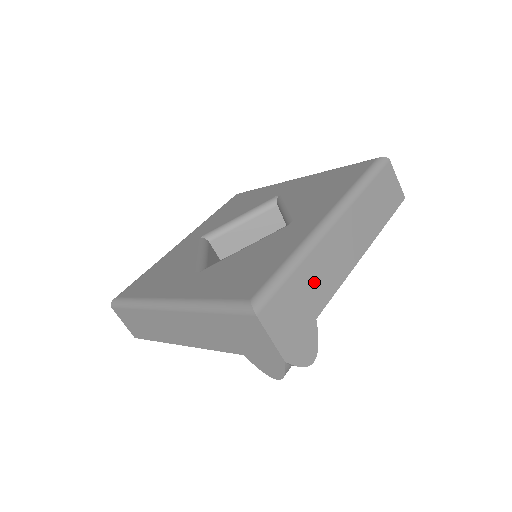
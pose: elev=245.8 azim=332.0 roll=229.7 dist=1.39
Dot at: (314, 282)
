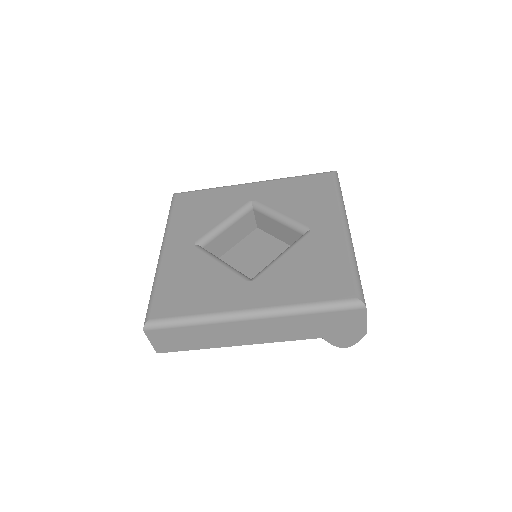
Dot at: occluded
